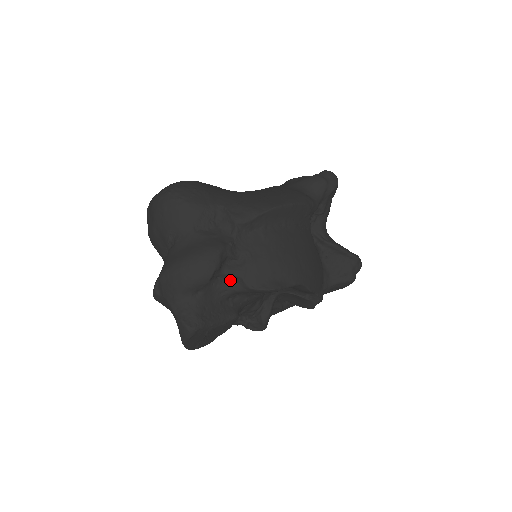
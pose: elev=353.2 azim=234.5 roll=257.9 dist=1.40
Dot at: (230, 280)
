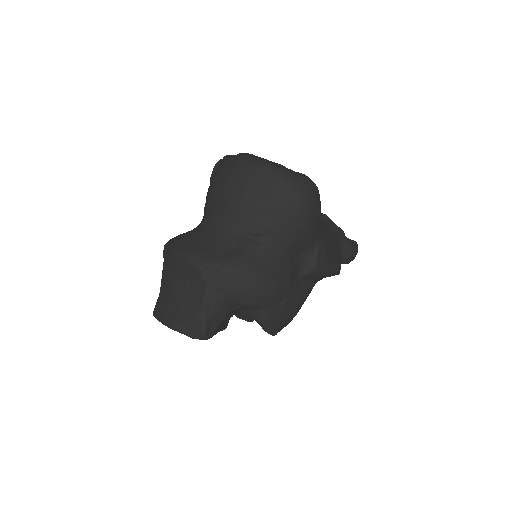
Dot at: occluded
